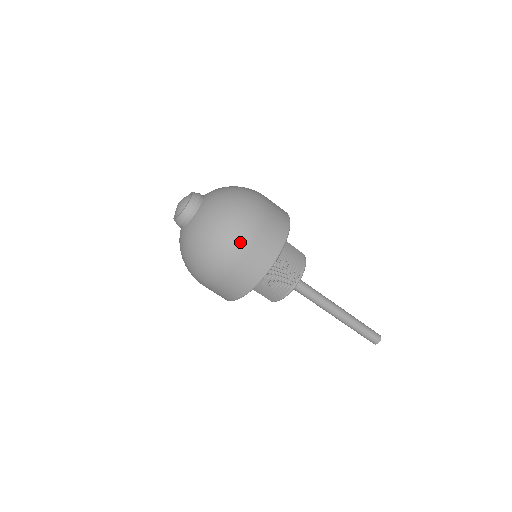
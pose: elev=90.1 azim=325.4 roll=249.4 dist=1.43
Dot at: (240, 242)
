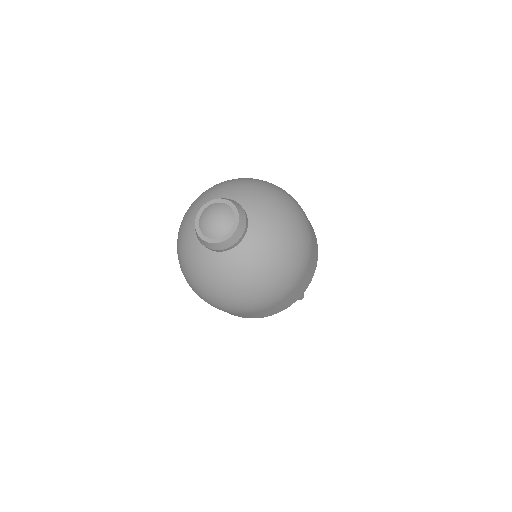
Dot at: (293, 282)
